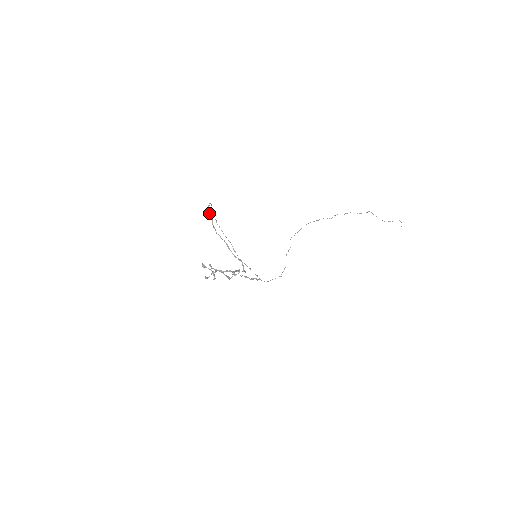
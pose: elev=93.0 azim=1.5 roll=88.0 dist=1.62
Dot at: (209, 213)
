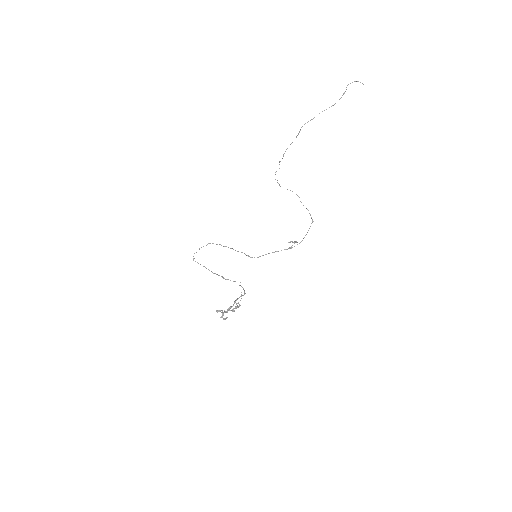
Dot at: occluded
